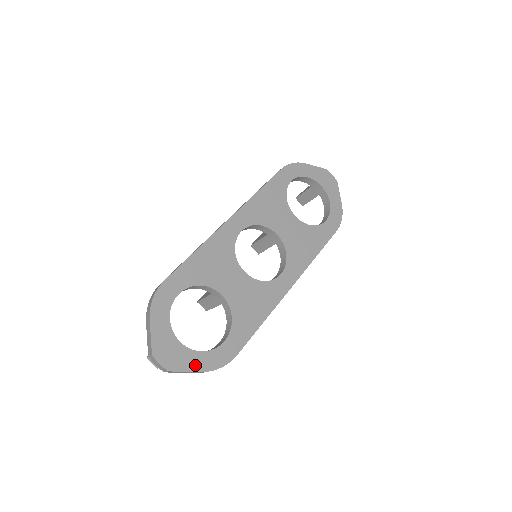
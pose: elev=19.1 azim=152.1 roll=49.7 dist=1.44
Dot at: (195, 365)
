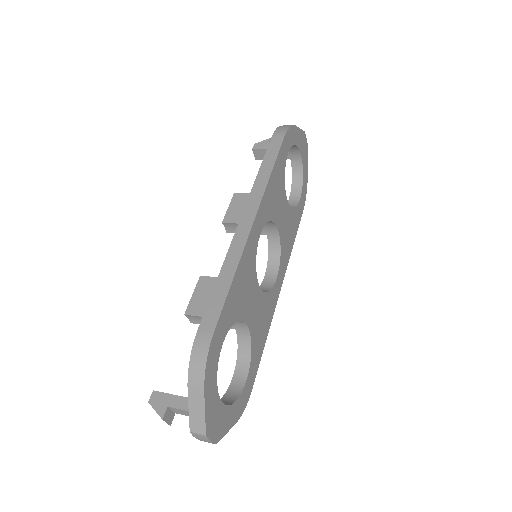
Dot at: (231, 421)
